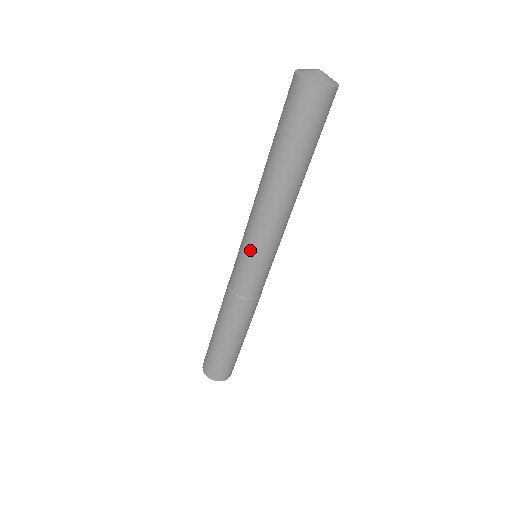
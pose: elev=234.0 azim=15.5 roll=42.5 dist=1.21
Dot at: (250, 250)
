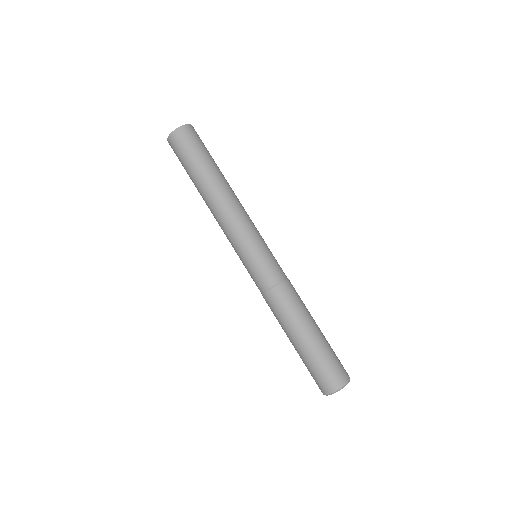
Dot at: (240, 249)
